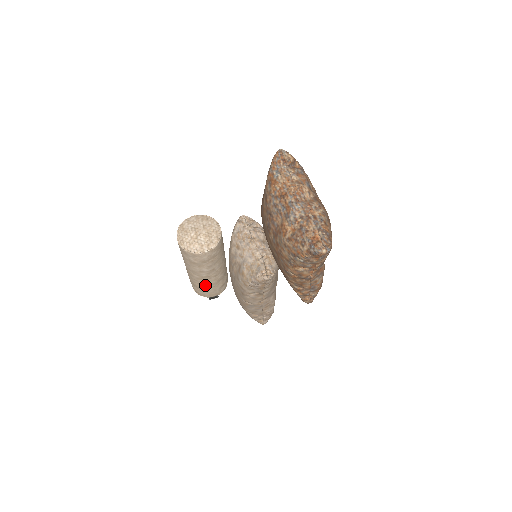
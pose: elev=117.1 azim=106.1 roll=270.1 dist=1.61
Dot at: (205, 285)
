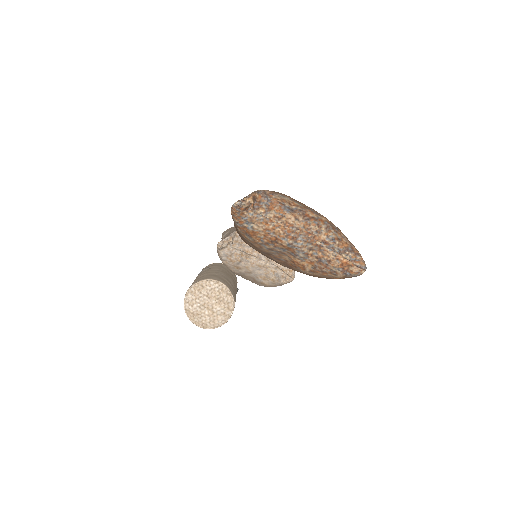
Dot at: occluded
